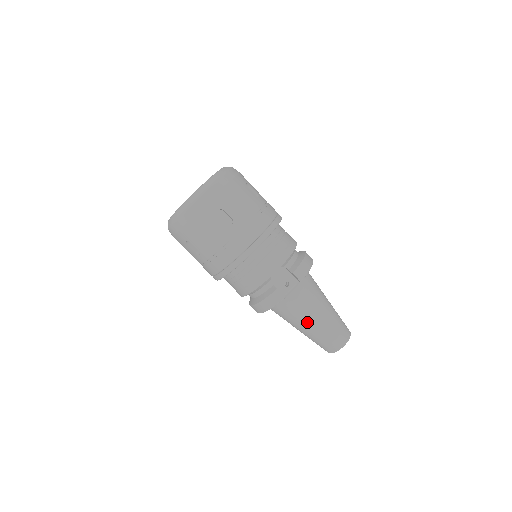
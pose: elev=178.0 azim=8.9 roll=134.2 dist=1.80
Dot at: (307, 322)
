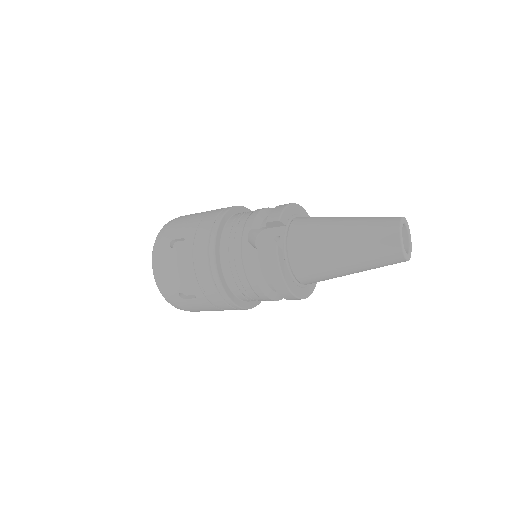
Dot at: (333, 250)
